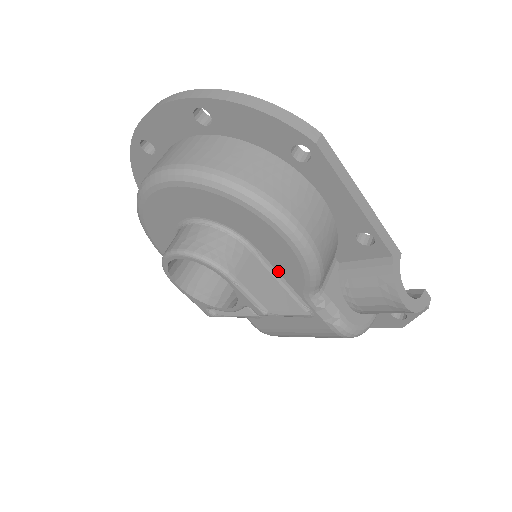
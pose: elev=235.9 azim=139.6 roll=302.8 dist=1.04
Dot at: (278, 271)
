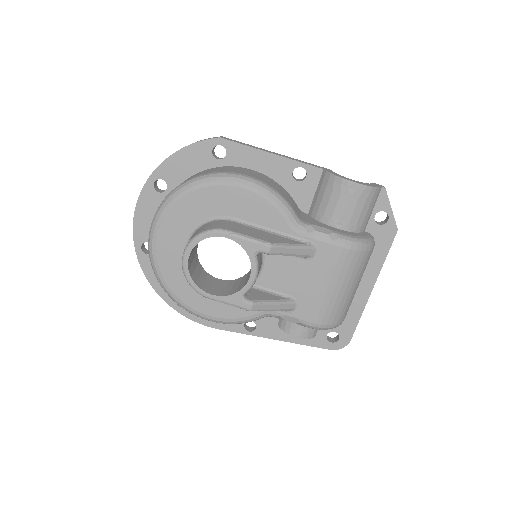
Dot at: (262, 225)
